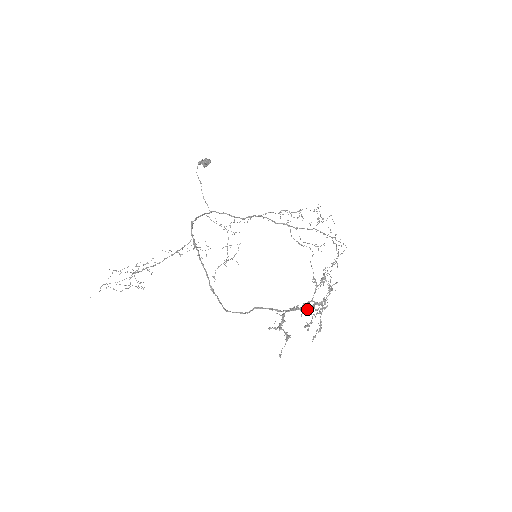
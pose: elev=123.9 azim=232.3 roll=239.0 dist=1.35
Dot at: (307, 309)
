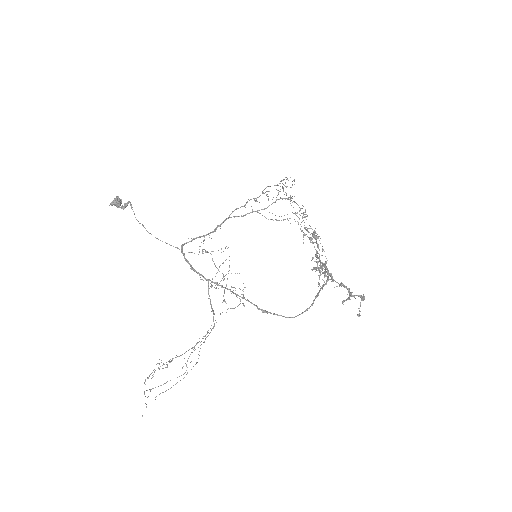
Dot at: occluded
